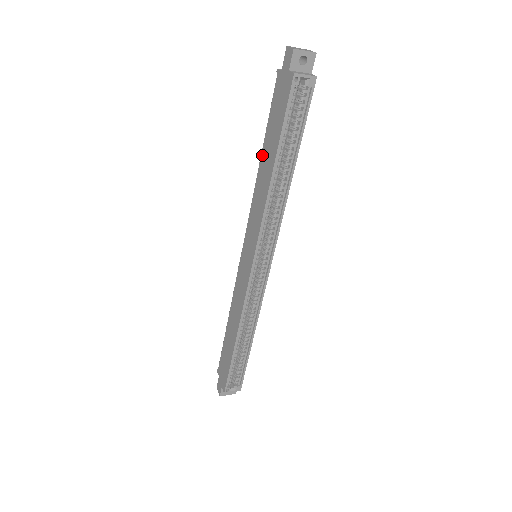
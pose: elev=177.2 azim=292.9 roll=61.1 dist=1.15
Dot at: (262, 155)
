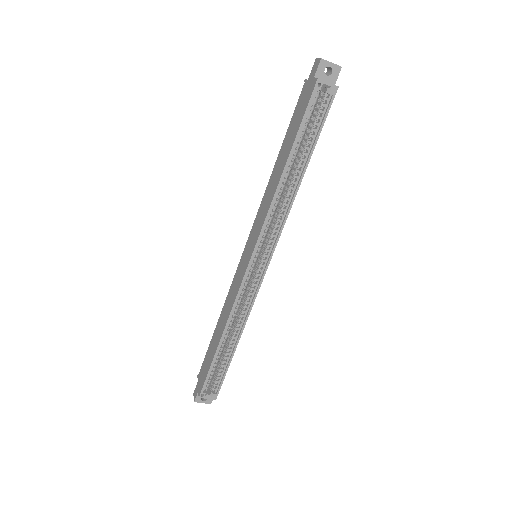
Dot at: (278, 156)
